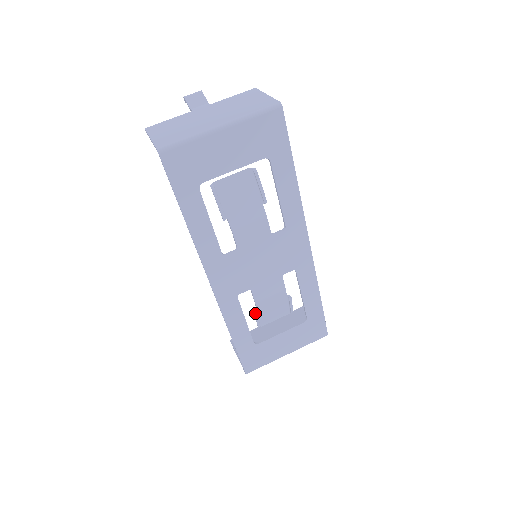
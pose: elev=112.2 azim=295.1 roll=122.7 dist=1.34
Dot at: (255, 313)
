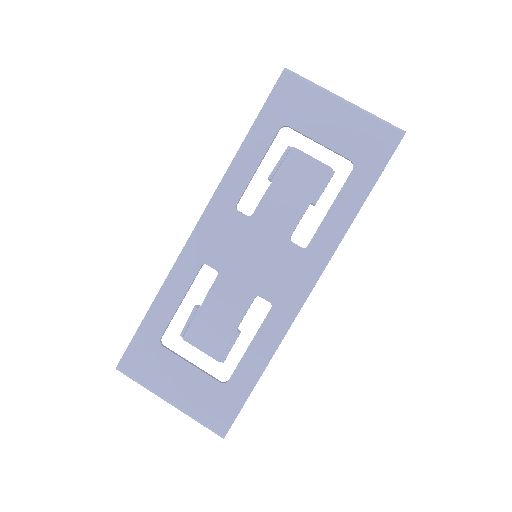
Dot at: (196, 306)
